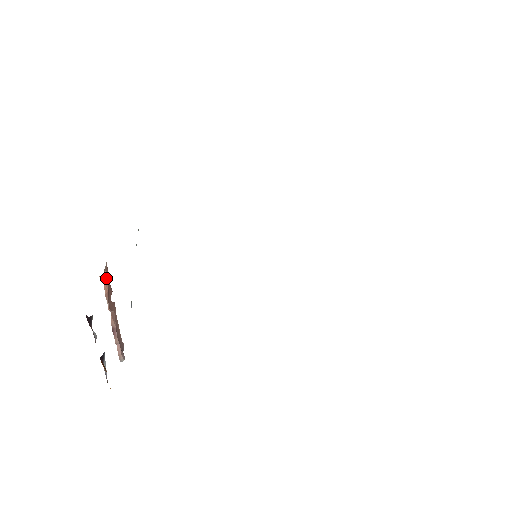
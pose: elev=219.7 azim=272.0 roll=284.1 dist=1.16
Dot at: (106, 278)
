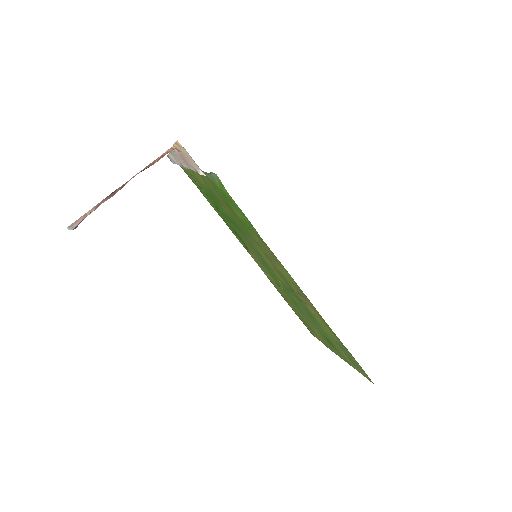
Dot at: occluded
